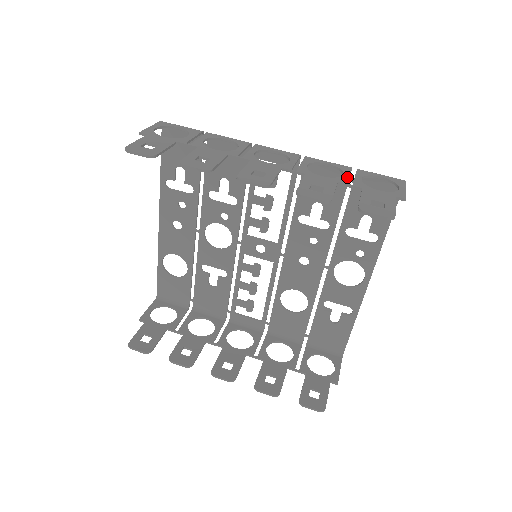
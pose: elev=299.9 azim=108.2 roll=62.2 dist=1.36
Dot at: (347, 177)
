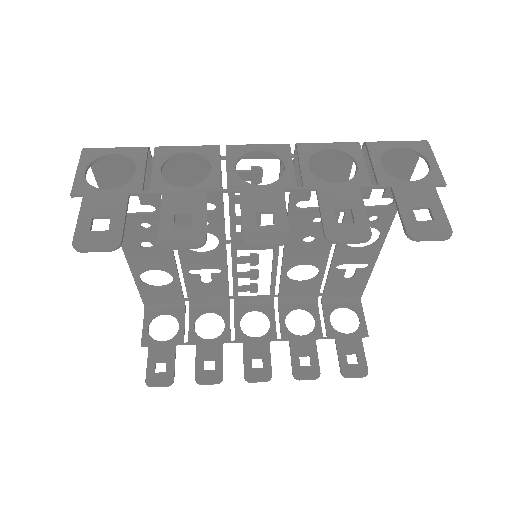
Dot at: (364, 170)
